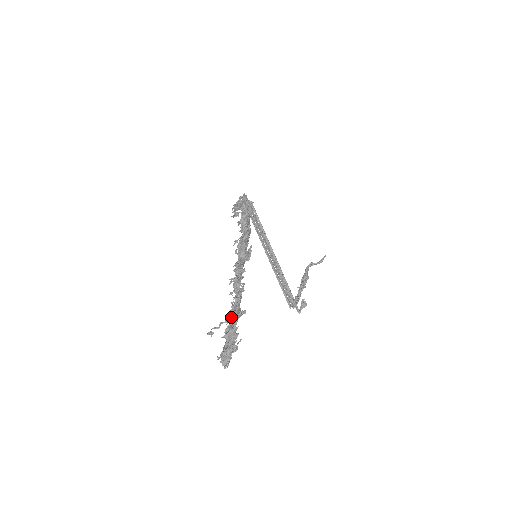
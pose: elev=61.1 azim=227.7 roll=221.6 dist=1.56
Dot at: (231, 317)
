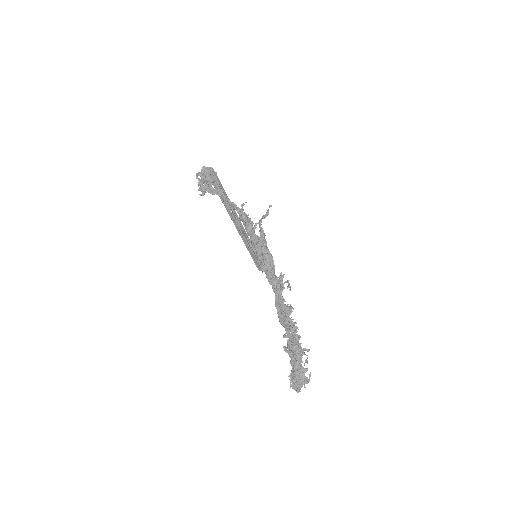
Dot at: (296, 355)
